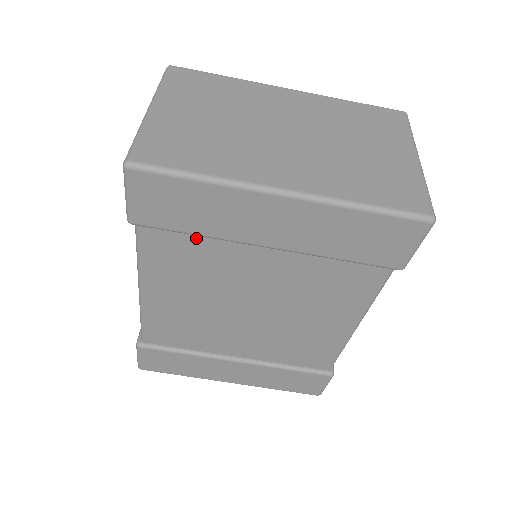
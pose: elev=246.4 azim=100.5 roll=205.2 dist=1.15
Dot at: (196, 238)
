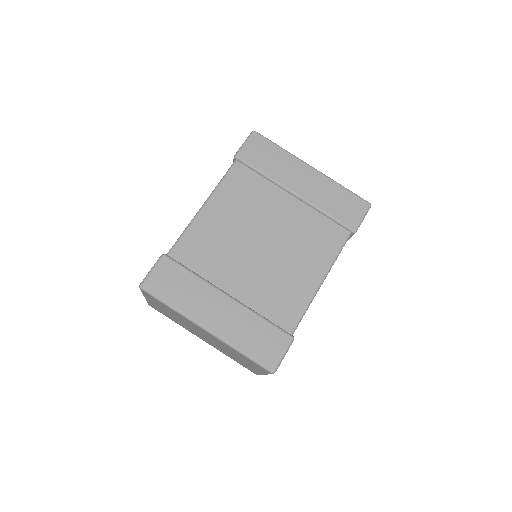
Dot at: (260, 179)
